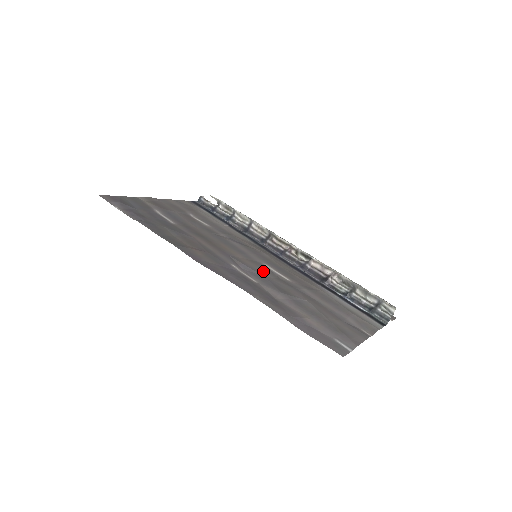
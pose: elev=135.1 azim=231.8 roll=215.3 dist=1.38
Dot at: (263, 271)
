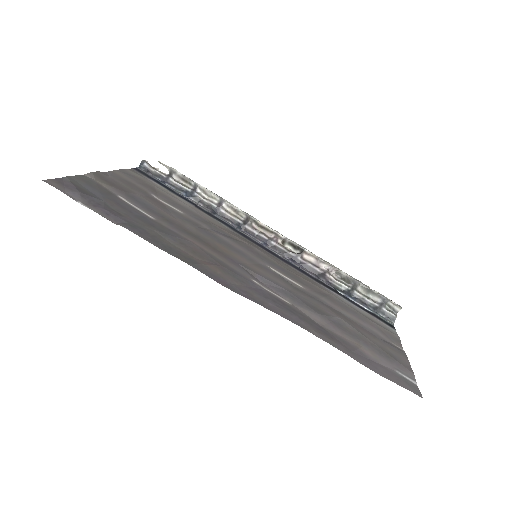
Dot at: (279, 281)
